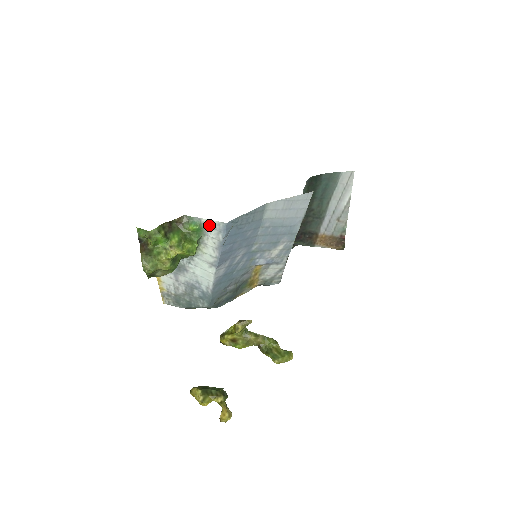
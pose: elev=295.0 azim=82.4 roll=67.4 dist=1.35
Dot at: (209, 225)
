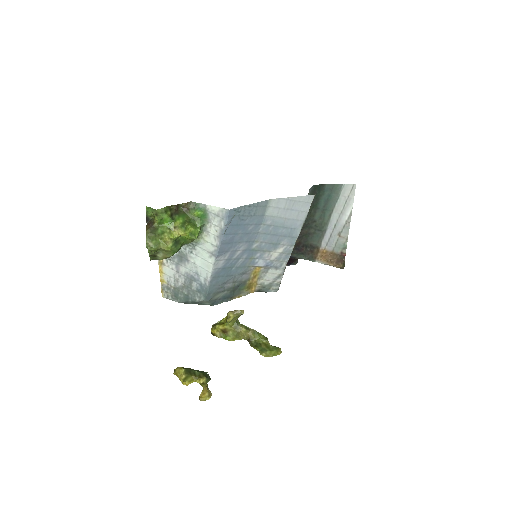
Dot at: (213, 212)
